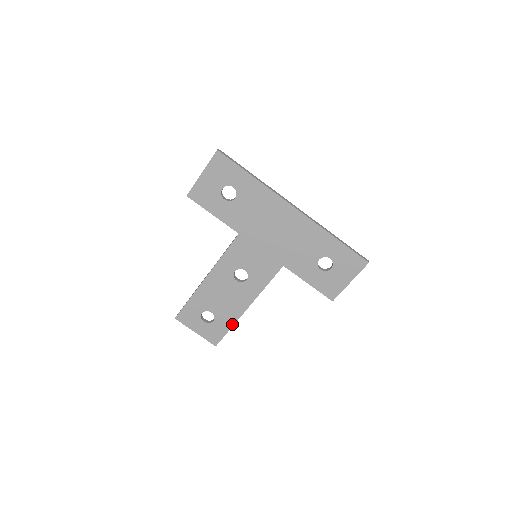
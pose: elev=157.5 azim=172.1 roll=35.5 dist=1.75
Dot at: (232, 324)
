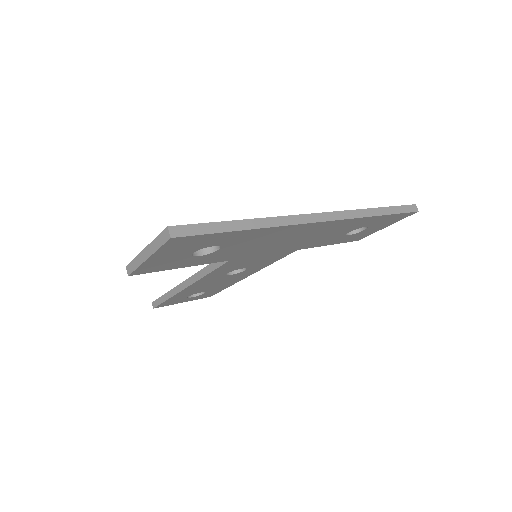
Dot at: (229, 286)
